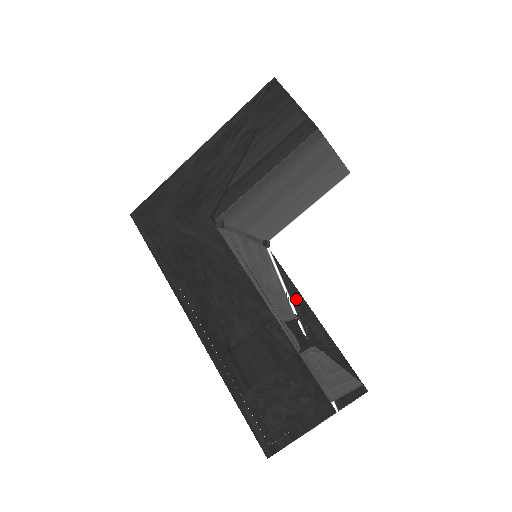
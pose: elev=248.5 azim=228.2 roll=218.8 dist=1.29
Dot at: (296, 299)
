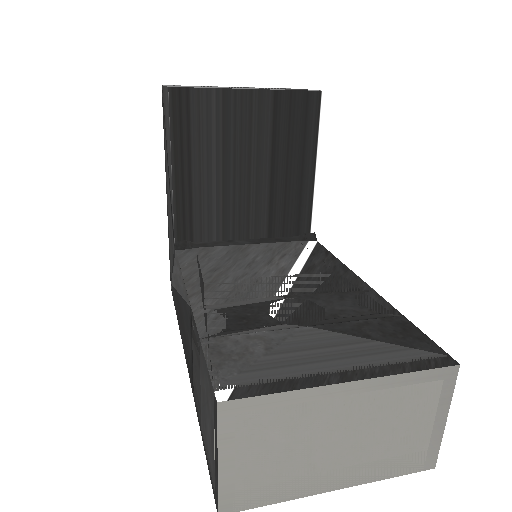
Dot at: (318, 278)
